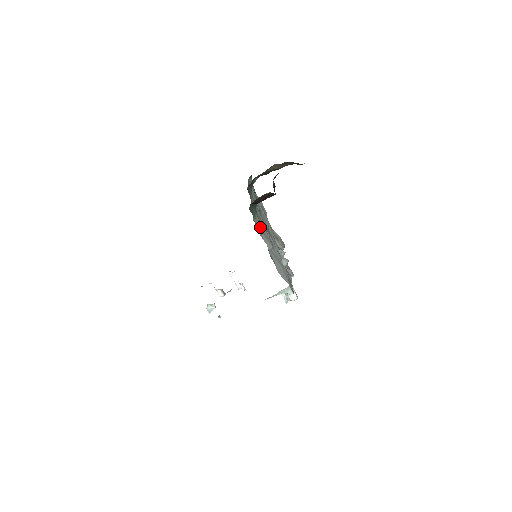
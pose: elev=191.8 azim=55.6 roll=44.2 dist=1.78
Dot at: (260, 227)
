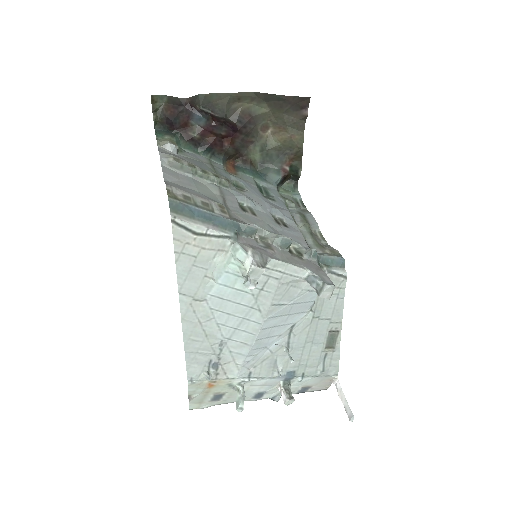
Dot at: (165, 144)
